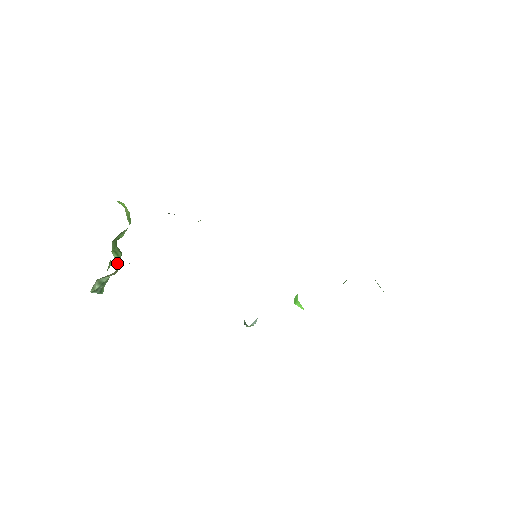
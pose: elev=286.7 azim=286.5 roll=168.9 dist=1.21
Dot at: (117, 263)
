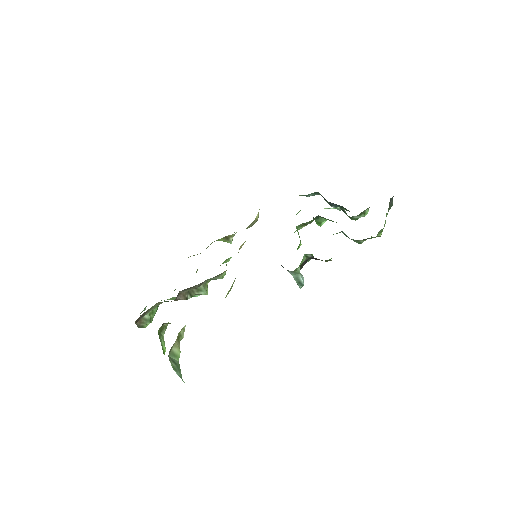
Dot at: occluded
